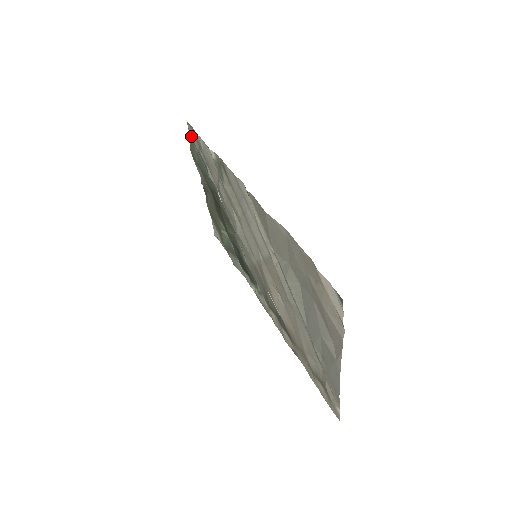
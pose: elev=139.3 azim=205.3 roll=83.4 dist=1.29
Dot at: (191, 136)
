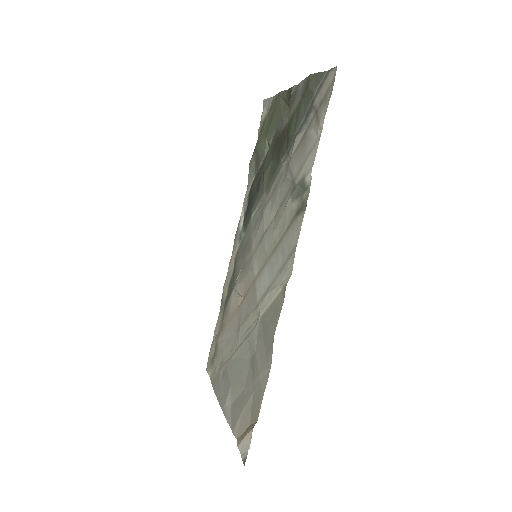
Dot at: (325, 81)
